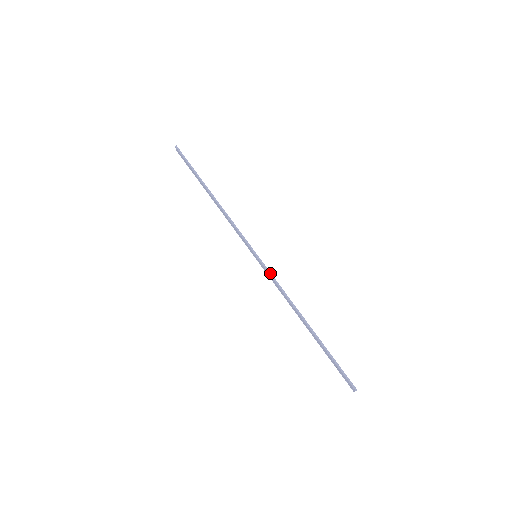
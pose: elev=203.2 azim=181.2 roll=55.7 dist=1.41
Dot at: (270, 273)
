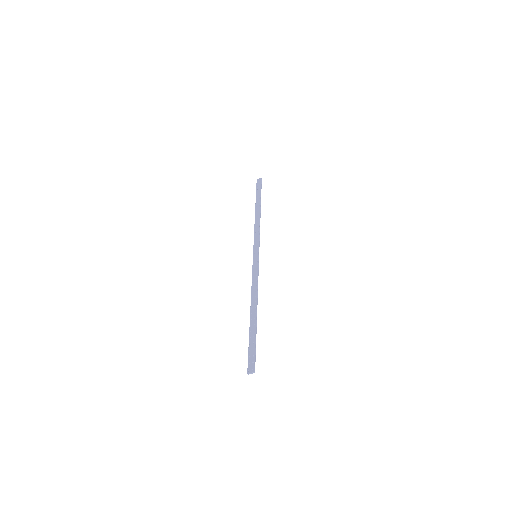
Dot at: occluded
